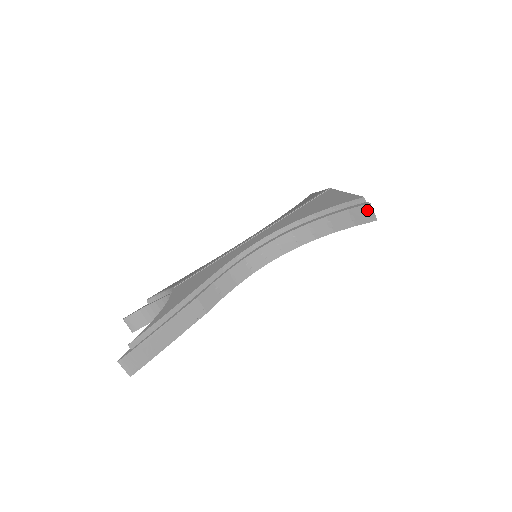
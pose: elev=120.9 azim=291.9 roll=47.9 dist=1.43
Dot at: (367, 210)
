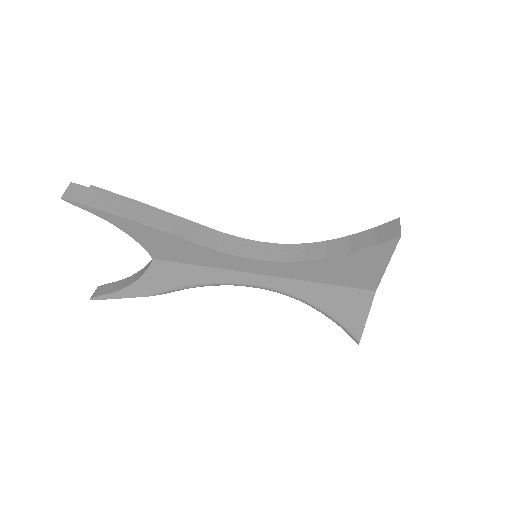
Dot at: (394, 226)
